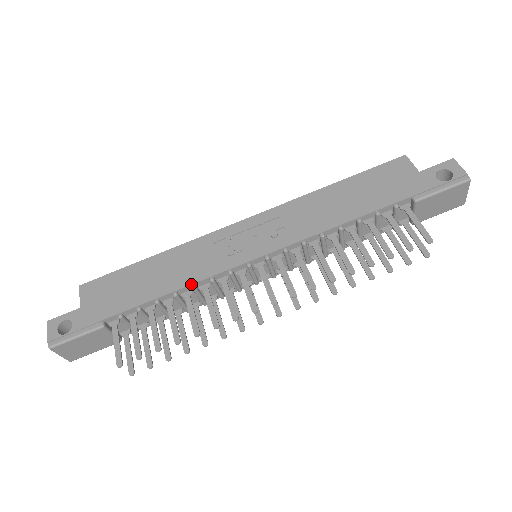
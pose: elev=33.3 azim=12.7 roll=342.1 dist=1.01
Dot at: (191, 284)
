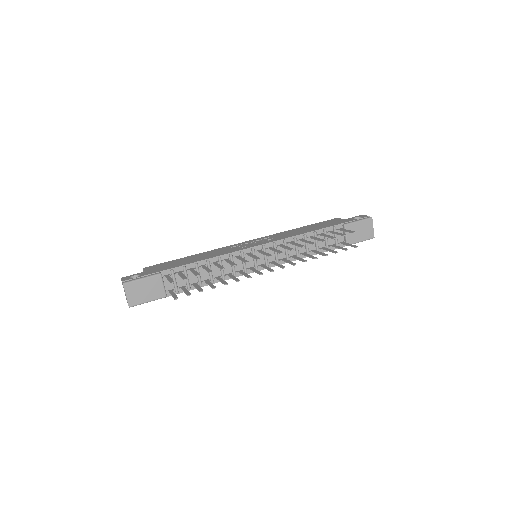
Dot at: (218, 256)
